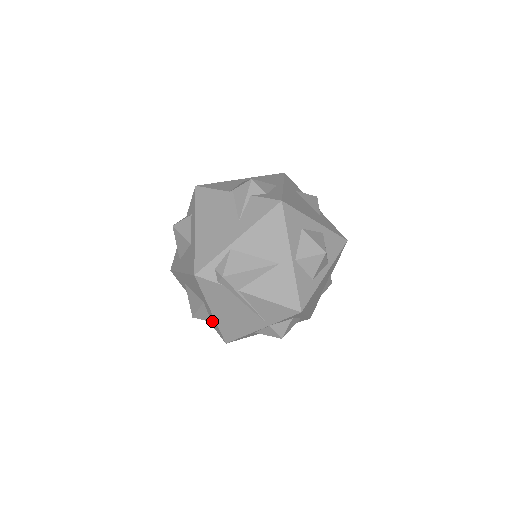
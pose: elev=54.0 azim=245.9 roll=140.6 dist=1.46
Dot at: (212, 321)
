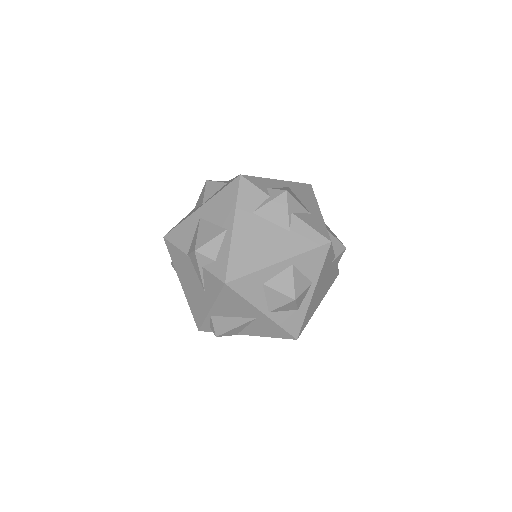
Dot at: occluded
